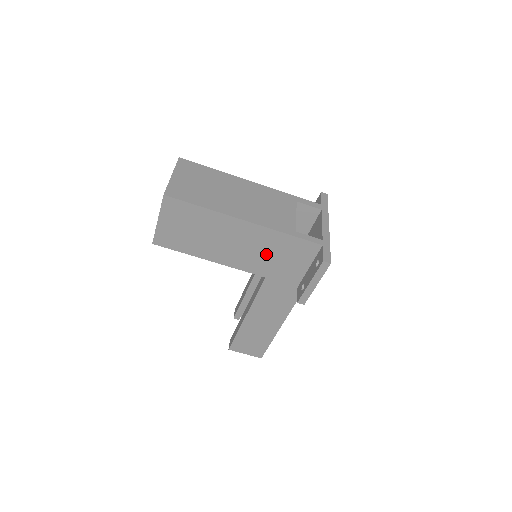
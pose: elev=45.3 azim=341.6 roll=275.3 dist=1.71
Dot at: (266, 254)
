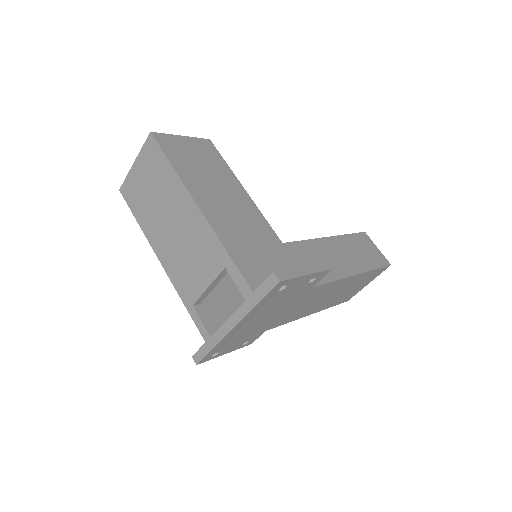
Dot at: occluded
